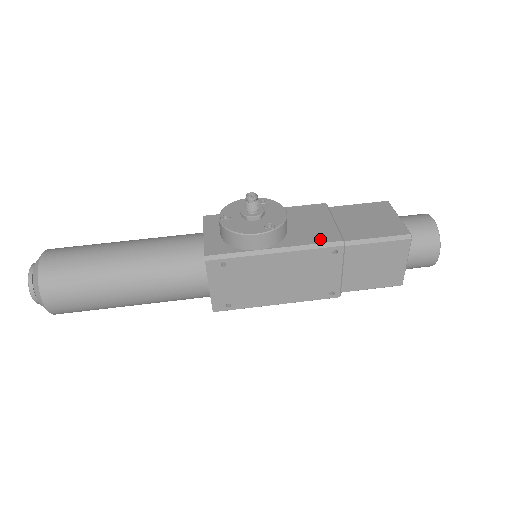
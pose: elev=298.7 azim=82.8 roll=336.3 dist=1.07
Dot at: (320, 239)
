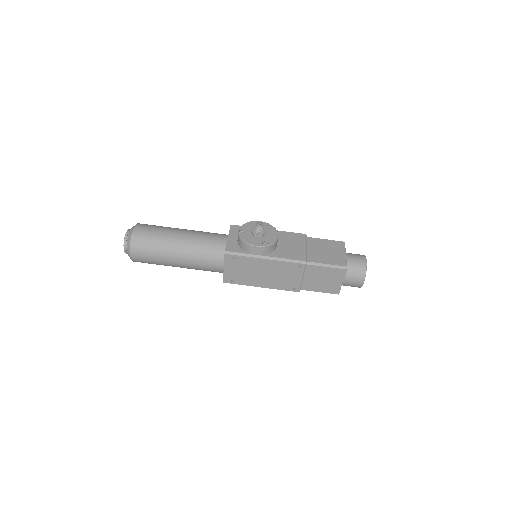
Dot at: (293, 257)
